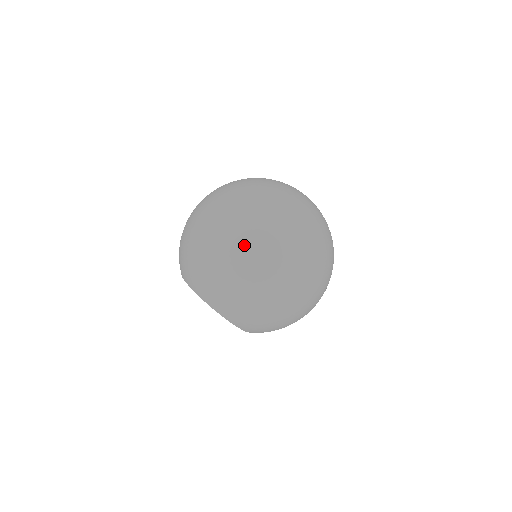
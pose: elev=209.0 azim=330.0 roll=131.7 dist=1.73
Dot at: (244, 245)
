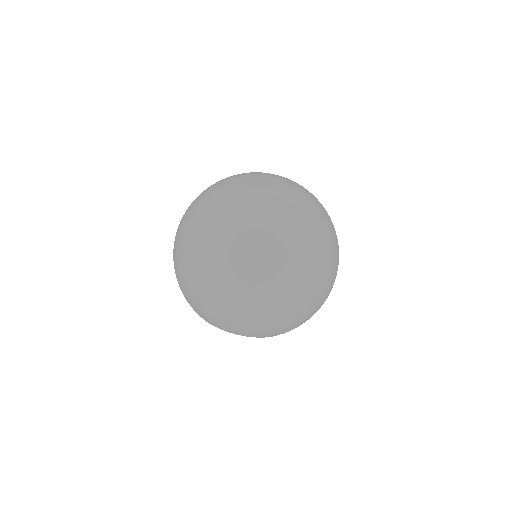
Dot at: (231, 276)
